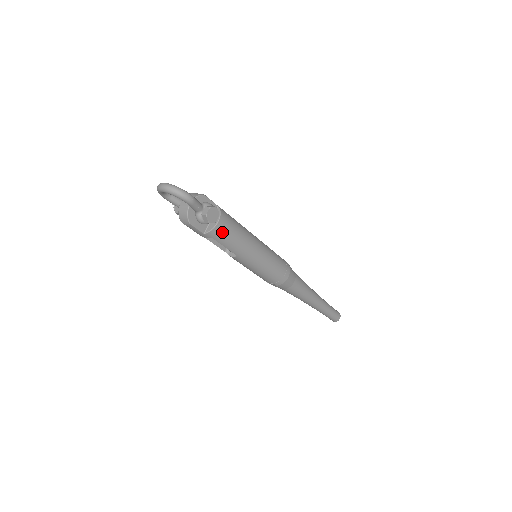
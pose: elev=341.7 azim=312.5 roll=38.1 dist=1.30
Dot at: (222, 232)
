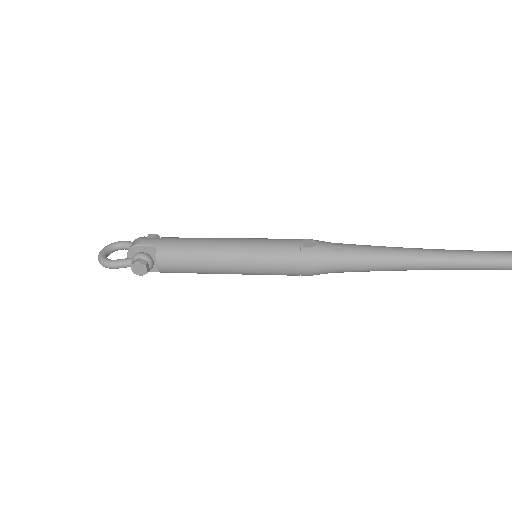
Dot at: (170, 270)
